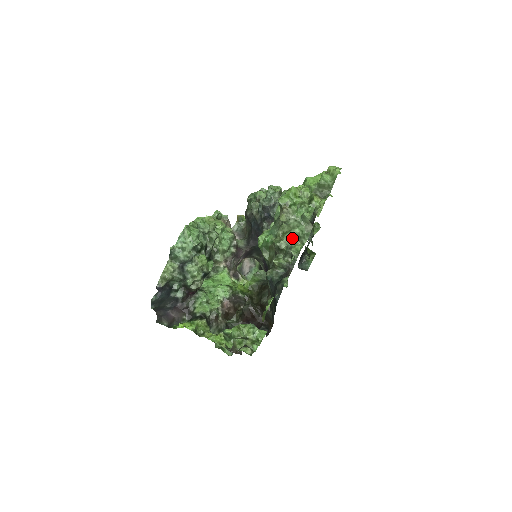
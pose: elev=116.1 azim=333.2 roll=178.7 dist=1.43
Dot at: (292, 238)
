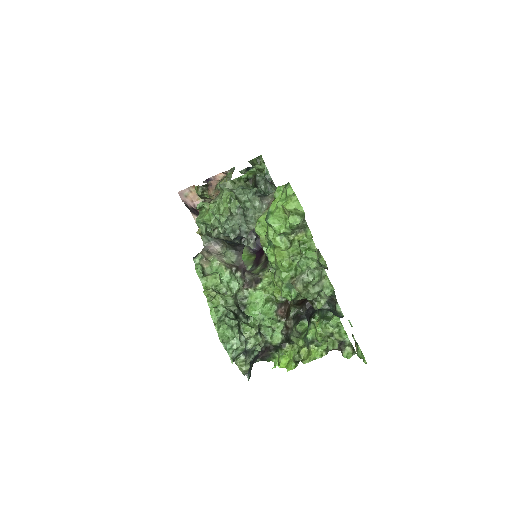
Dot at: (315, 284)
